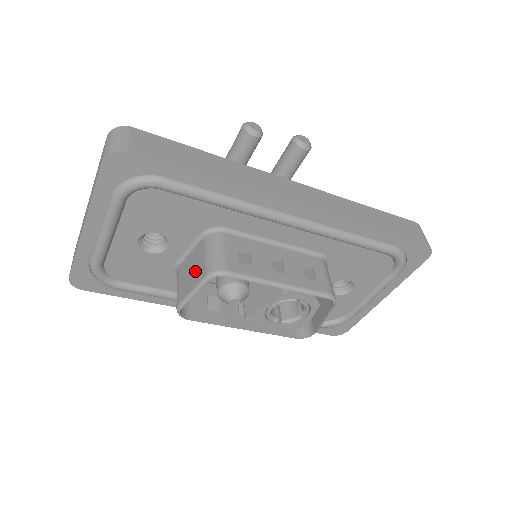
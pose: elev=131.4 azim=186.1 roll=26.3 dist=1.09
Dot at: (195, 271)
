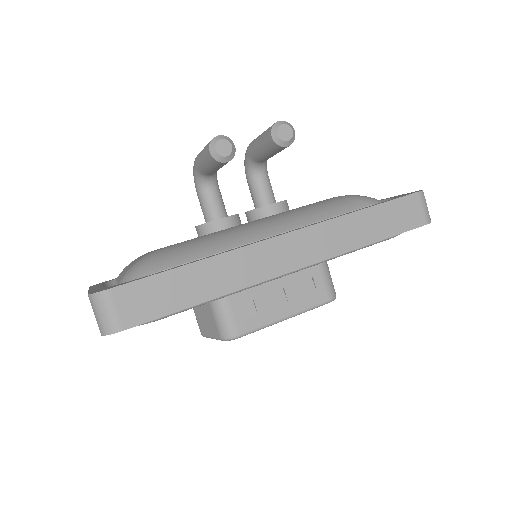
Dot at: (209, 322)
